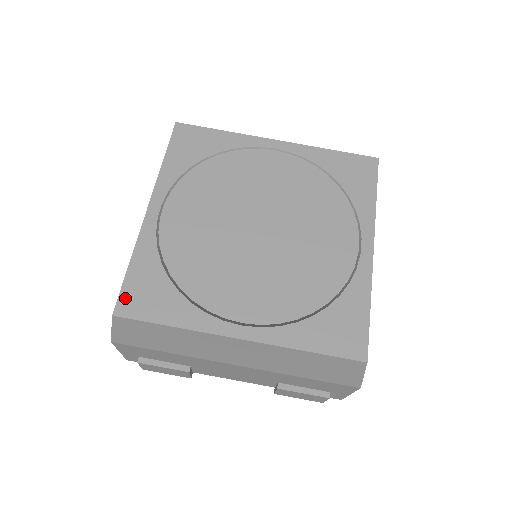
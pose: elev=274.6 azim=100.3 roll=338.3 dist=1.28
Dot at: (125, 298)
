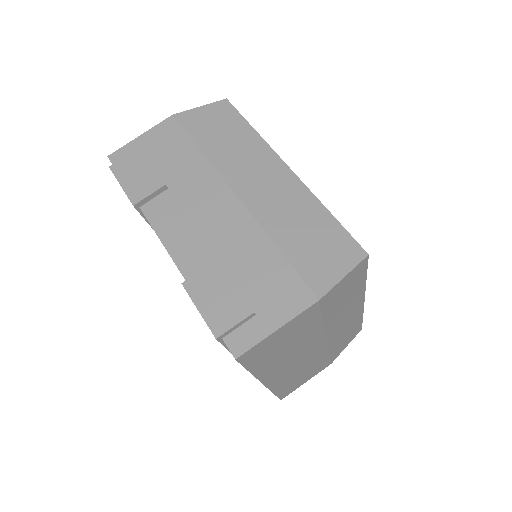
Dot at: occluded
